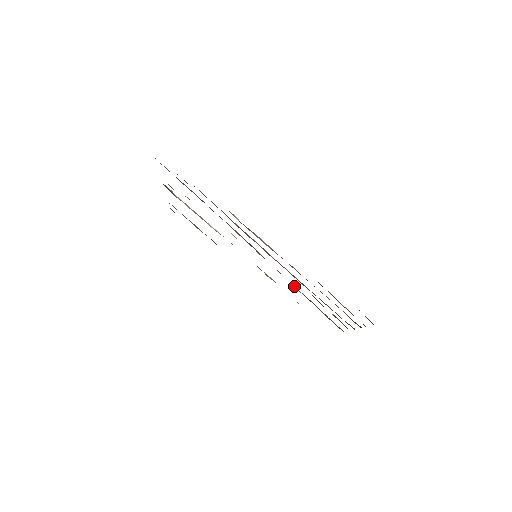
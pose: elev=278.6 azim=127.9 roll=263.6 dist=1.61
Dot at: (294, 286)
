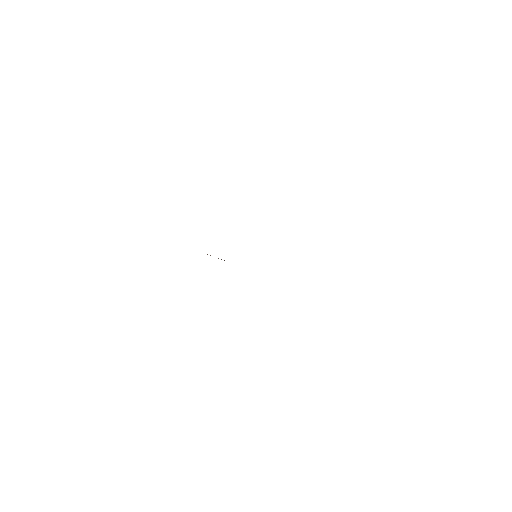
Dot at: occluded
